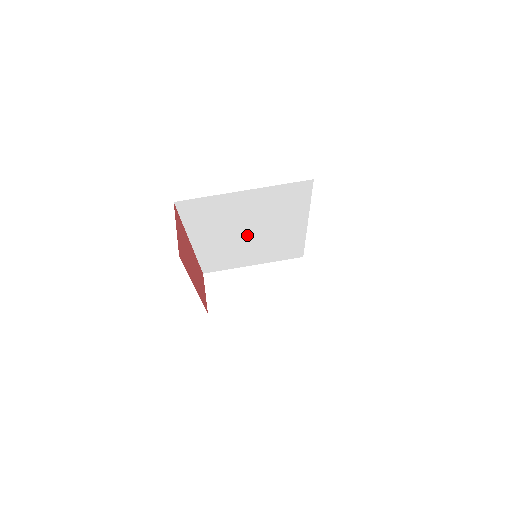
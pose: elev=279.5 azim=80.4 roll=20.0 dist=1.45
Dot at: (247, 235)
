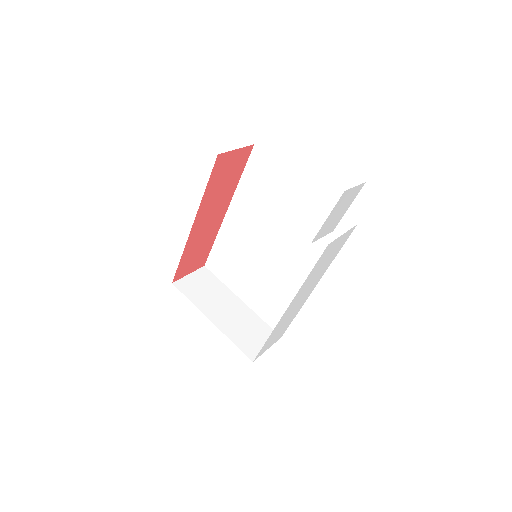
Dot at: (267, 248)
